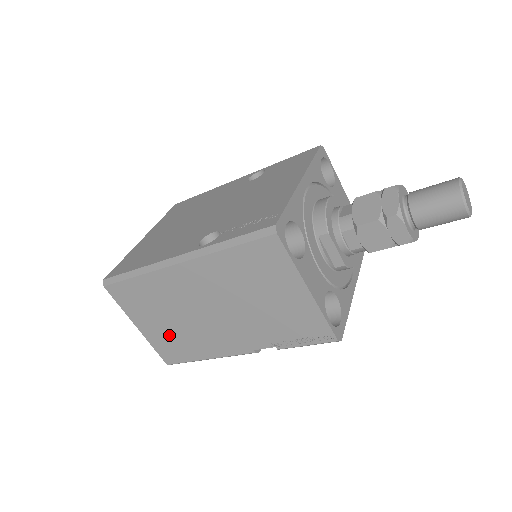
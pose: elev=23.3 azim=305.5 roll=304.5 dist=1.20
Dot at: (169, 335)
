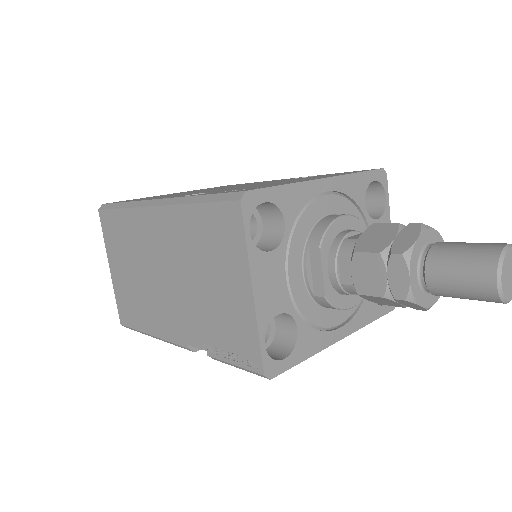
Dot at: (129, 290)
